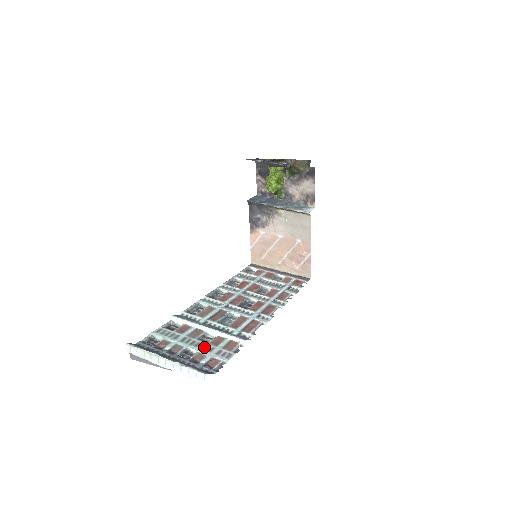
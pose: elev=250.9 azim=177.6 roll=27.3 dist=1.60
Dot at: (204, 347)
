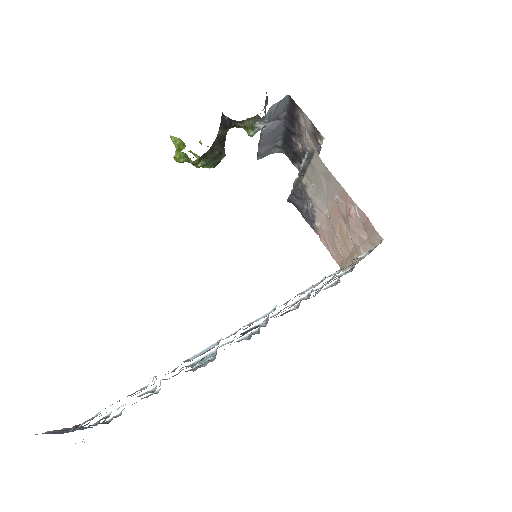
Dot at: occluded
